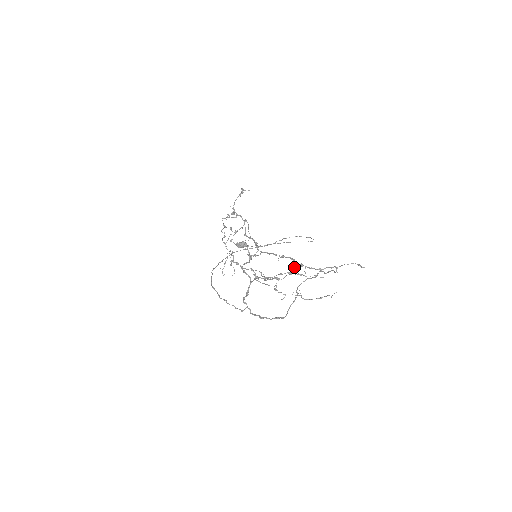
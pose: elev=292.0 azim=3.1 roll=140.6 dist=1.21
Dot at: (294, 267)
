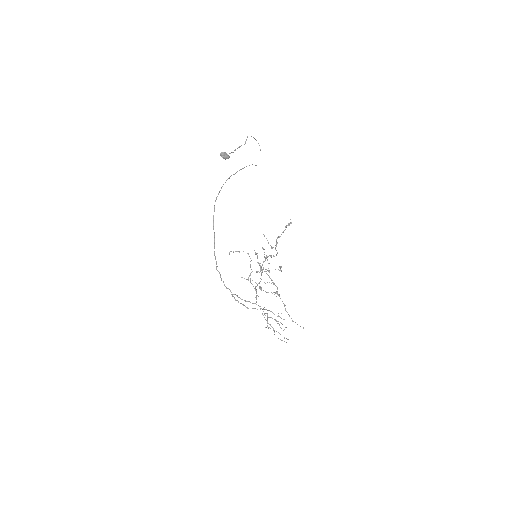
Dot at: (275, 293)
